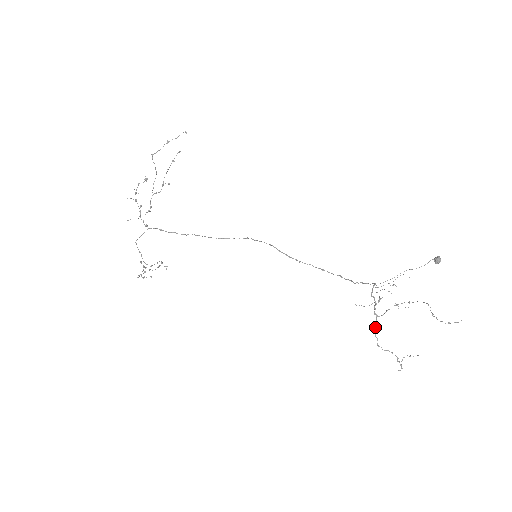
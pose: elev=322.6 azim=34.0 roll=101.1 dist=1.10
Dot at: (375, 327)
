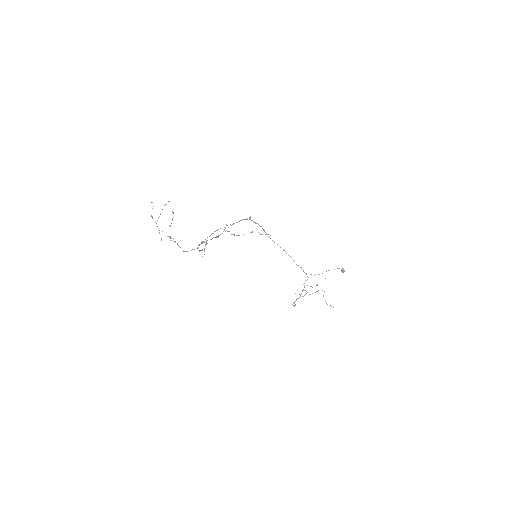
Dot at: occluded
